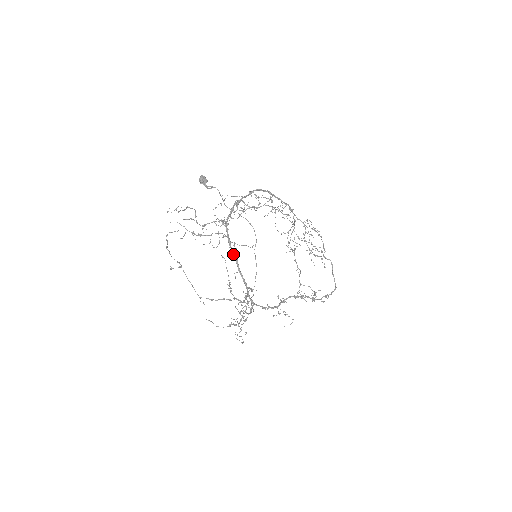
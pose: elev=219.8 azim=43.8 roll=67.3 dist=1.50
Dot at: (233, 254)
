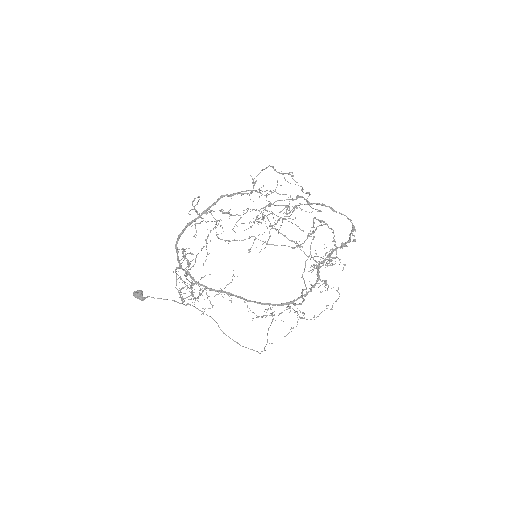
Dot at: occluded
